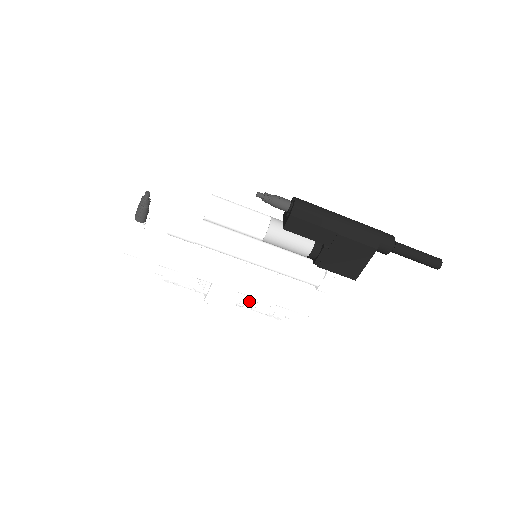
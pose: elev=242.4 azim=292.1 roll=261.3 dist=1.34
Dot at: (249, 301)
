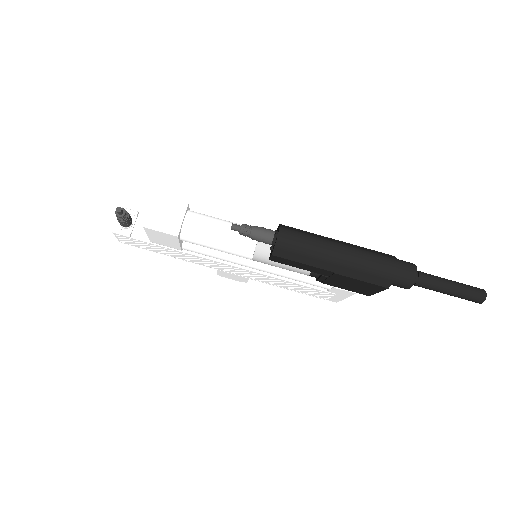
Dot at: occluded
